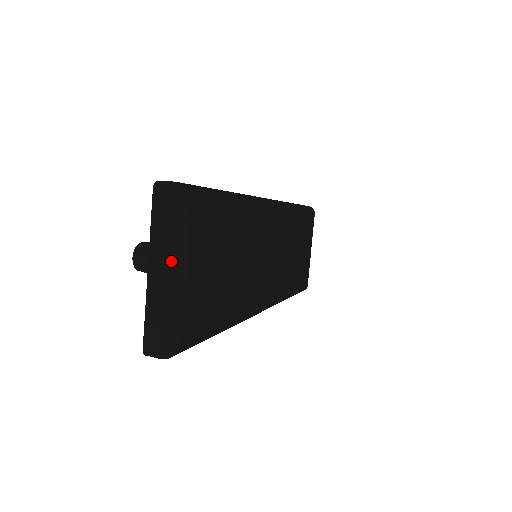
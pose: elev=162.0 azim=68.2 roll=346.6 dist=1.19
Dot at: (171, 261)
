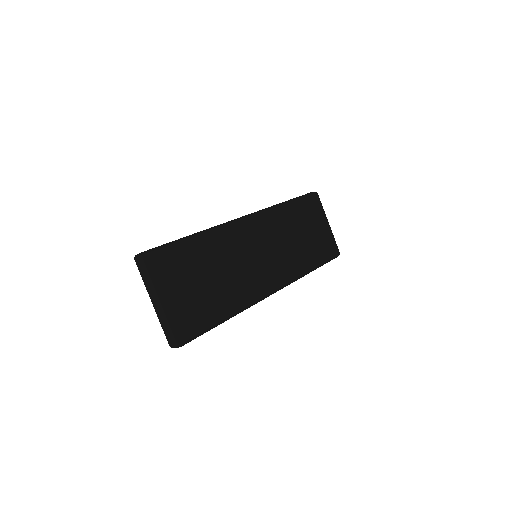
Dot at: (157, 294)
